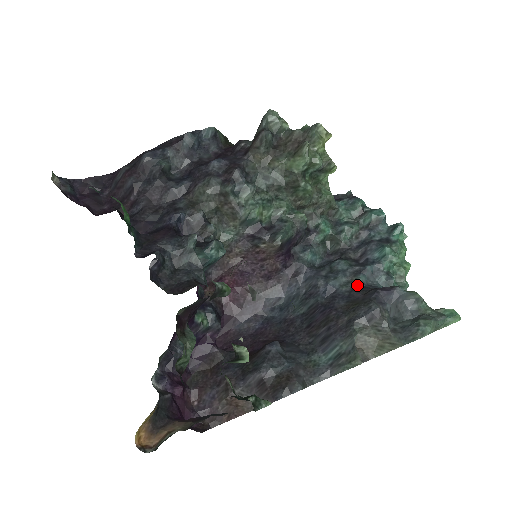
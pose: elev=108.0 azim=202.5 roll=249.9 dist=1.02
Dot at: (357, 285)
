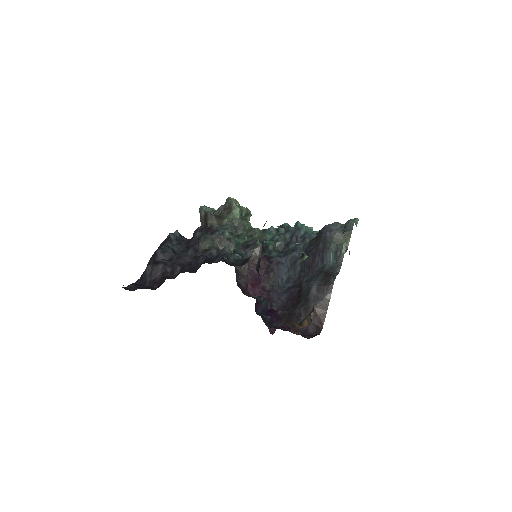
Dot at: (309, 242)
